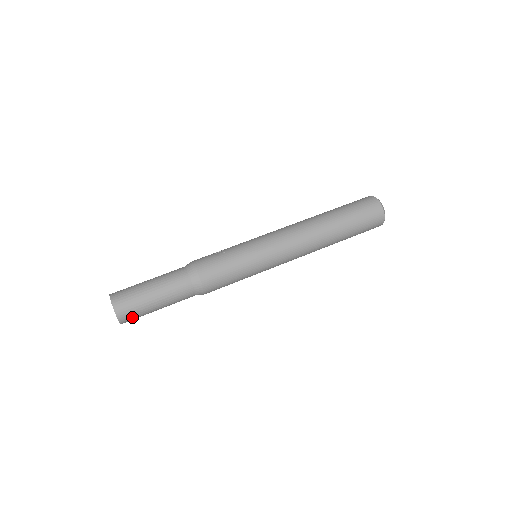
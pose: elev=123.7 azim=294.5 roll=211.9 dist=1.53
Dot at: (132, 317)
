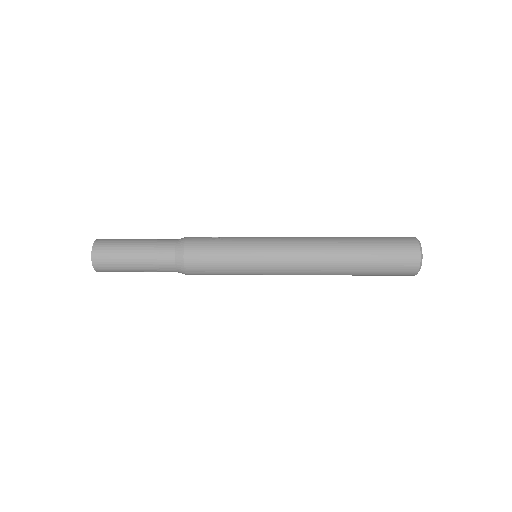
Dot at: (107, 268)
